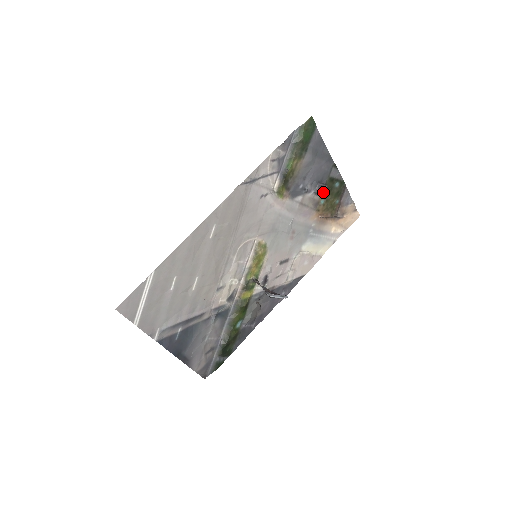
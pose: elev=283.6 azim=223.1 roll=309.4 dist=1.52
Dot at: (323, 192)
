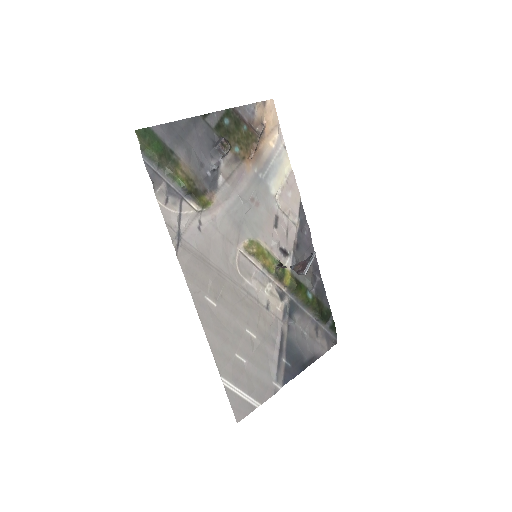
Dot at: (227, 147)
